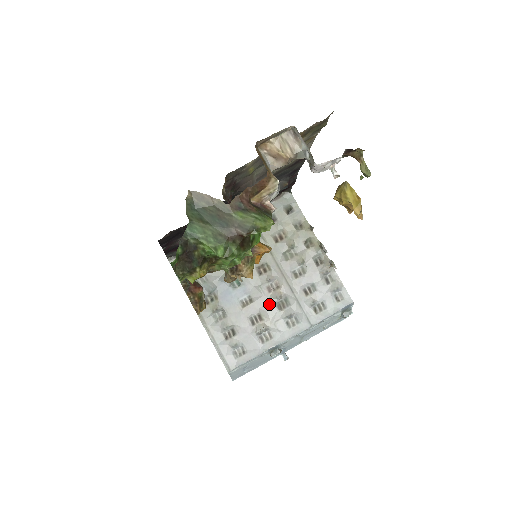
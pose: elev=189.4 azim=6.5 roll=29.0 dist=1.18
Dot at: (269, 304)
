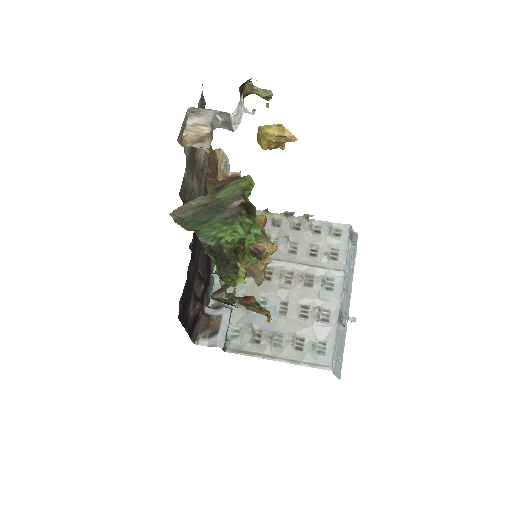
Dot at: (300, 291)
